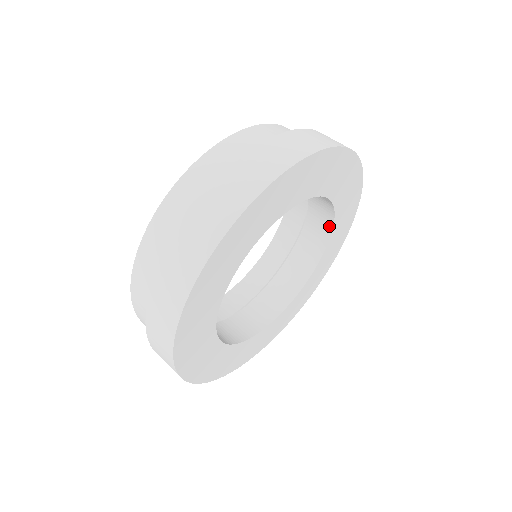
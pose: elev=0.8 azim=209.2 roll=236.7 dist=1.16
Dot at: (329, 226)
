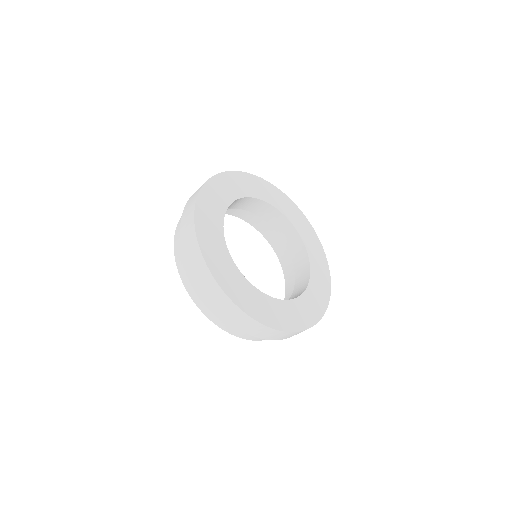
Dot at: (291, 227)
